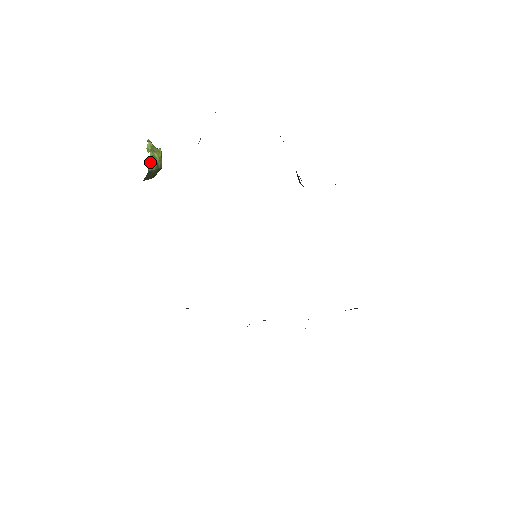
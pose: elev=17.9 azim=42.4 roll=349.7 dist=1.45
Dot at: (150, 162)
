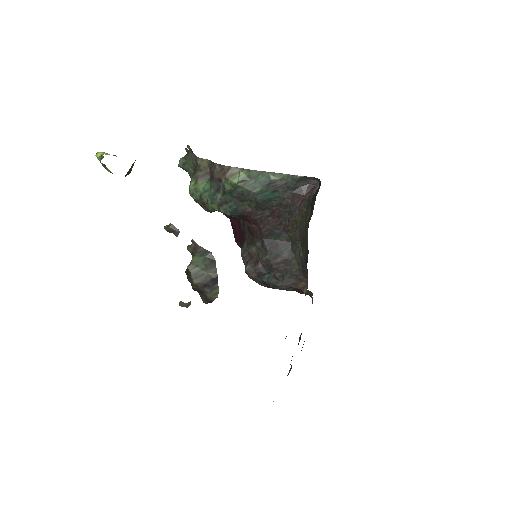
Dot at: occluded
